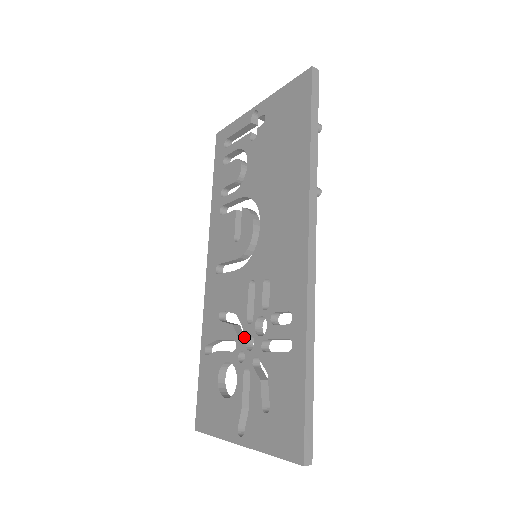
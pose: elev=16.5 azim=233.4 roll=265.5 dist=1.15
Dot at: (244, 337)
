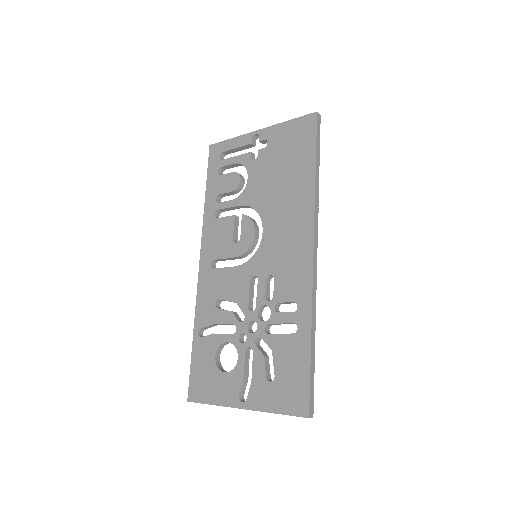
Dot at: (246, 322)
